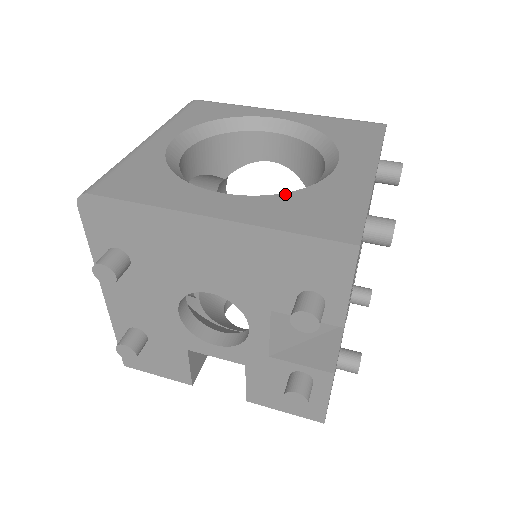
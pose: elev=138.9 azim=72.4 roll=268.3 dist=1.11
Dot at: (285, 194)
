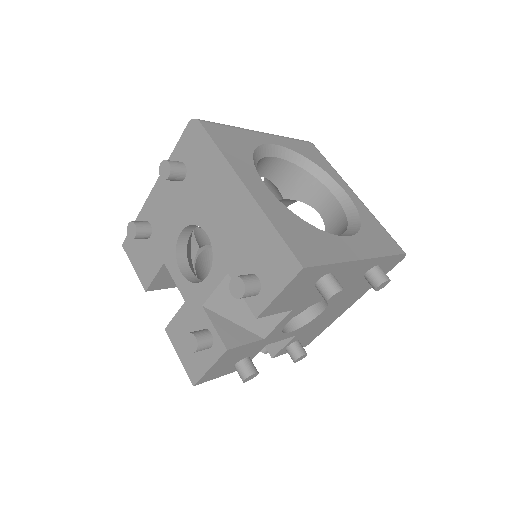
Dot at: (297, 216)
